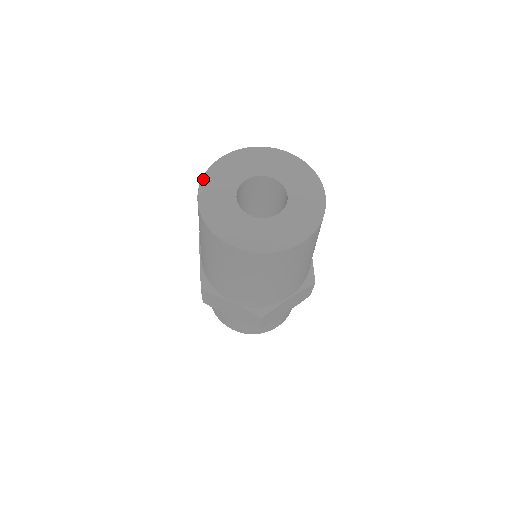
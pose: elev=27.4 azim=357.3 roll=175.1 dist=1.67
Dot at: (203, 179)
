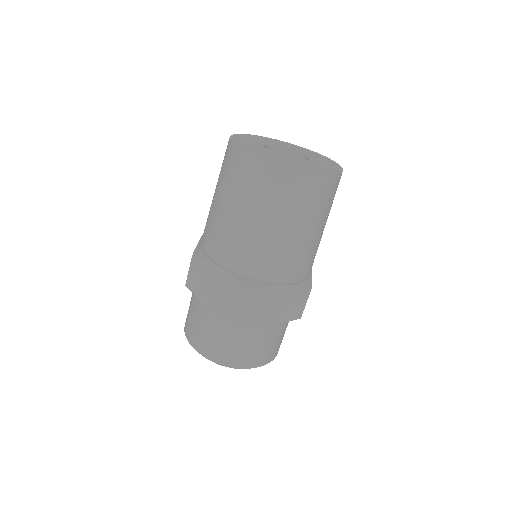
Dot at: (239, 134)
